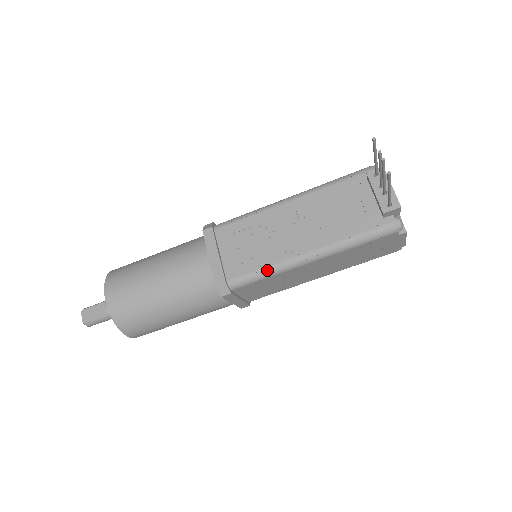
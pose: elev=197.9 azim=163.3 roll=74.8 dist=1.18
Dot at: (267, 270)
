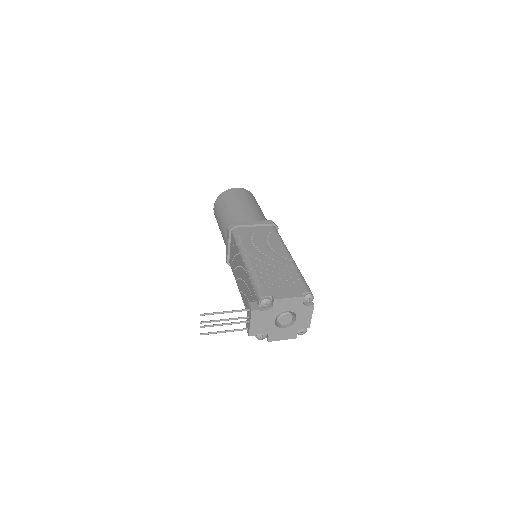
Dot at: (235, 279)
